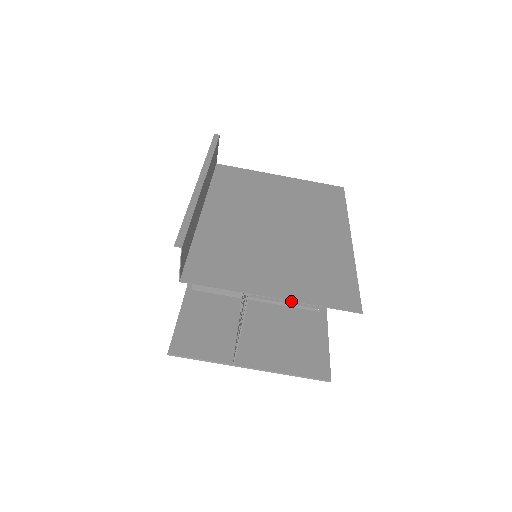
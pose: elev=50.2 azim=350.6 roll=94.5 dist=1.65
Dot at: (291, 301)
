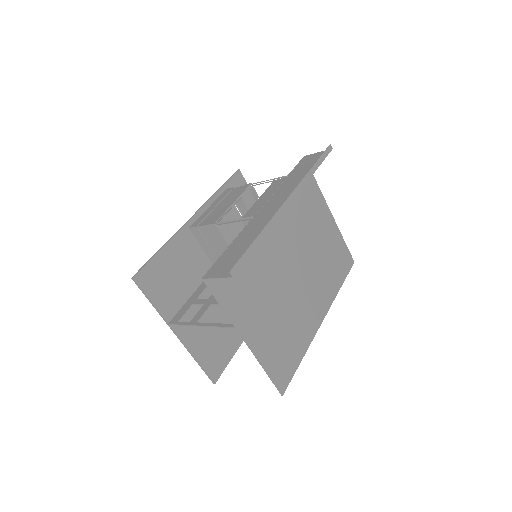
Dot at: (254, 355)
